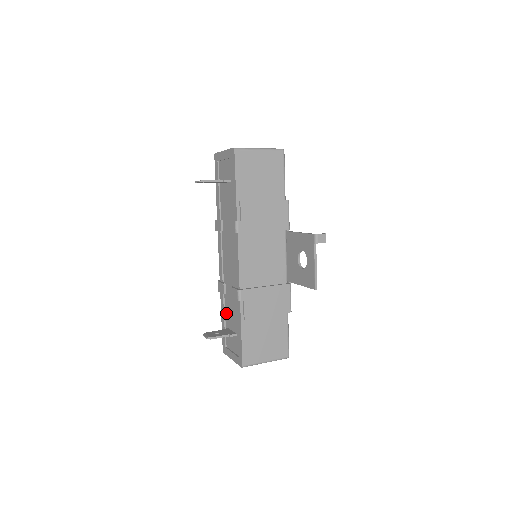
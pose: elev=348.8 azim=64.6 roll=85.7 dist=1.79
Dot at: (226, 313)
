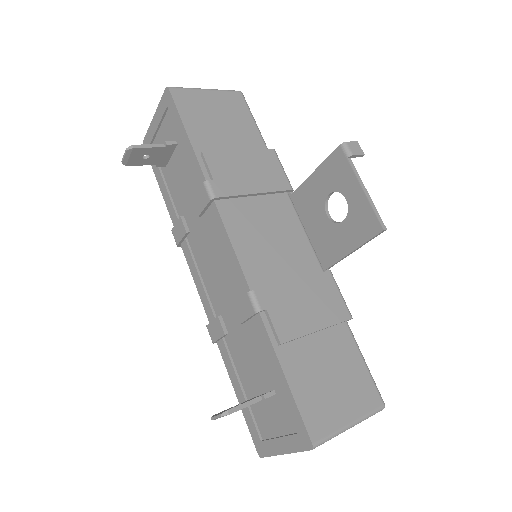
Dot at: (240, 372)
